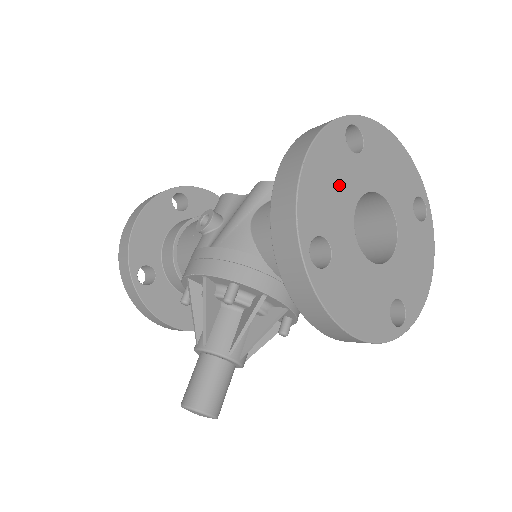
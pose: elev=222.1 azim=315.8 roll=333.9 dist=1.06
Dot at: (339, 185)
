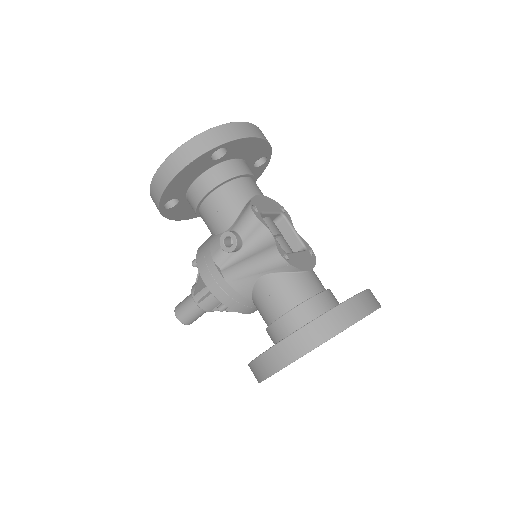
Dot at: occluded
